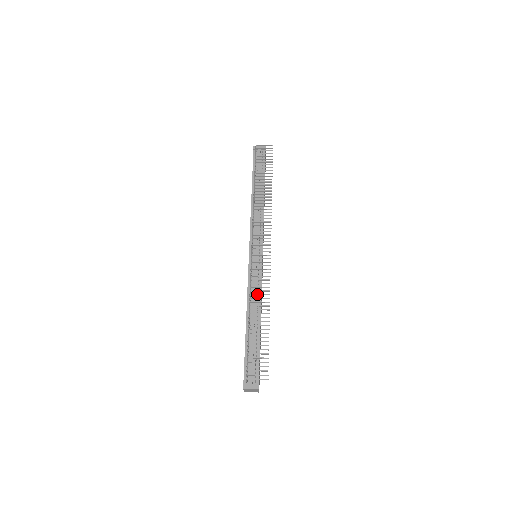
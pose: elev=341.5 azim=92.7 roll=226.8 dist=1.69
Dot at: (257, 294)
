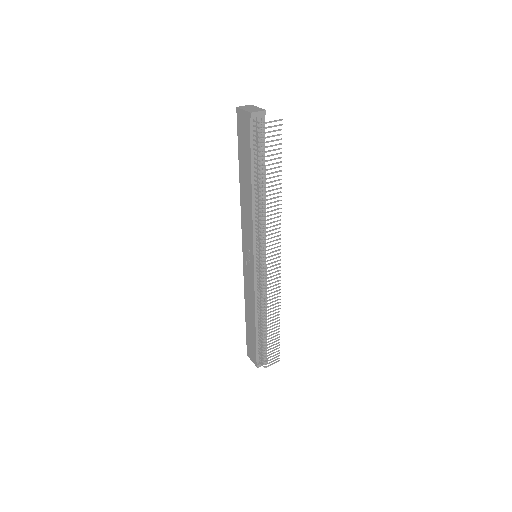
Dot at: (270, 306)
